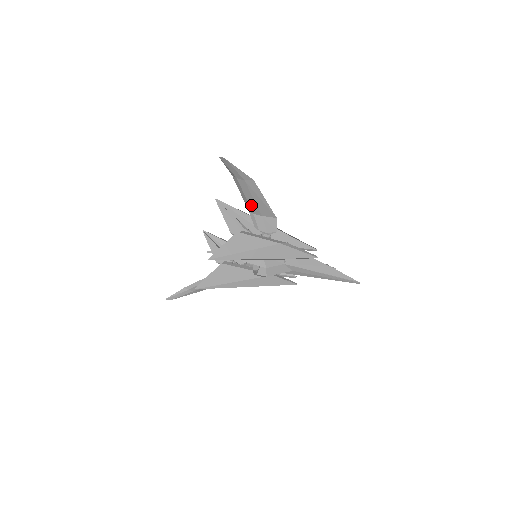
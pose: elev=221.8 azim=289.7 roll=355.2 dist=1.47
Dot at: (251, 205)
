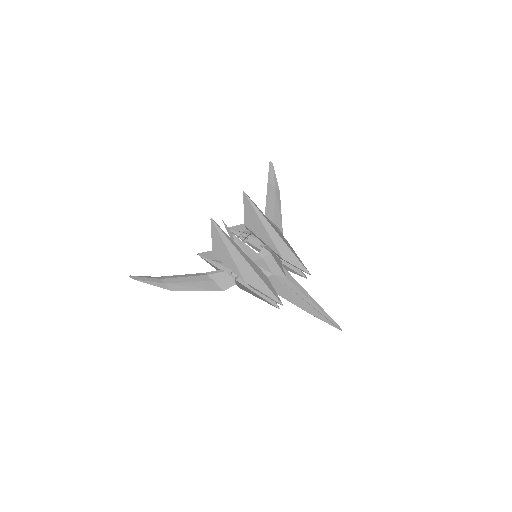
Dot at: (270, 210)
